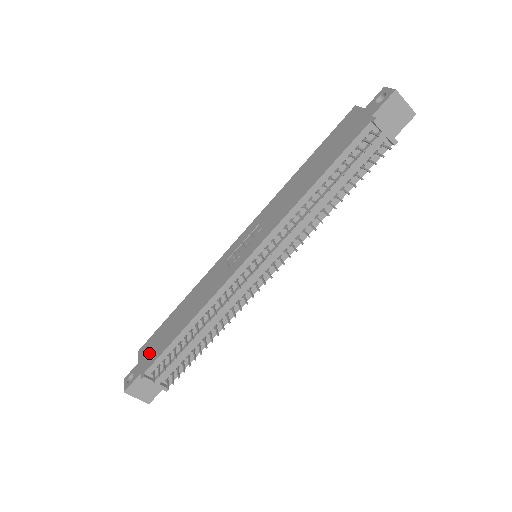
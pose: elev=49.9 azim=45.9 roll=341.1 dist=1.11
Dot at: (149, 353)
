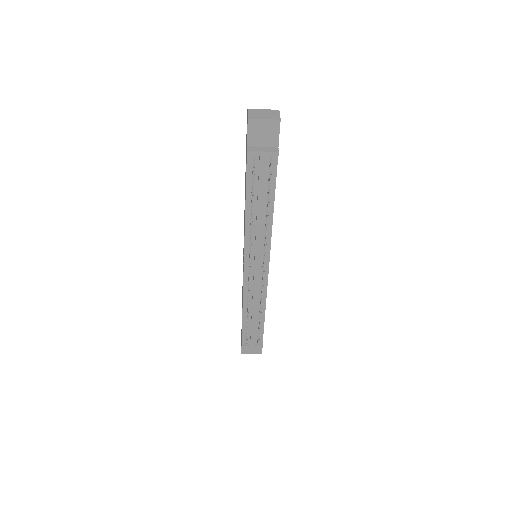
Dot at: occluded
